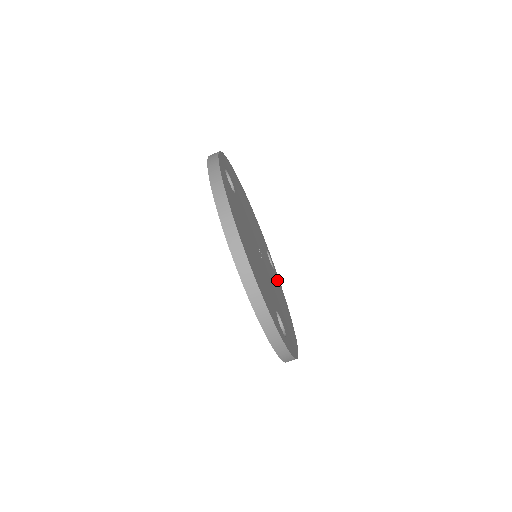
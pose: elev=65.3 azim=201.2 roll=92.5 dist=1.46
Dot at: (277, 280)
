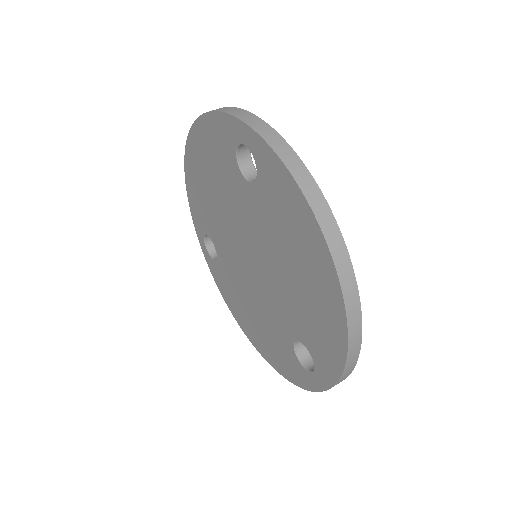
Dot at: occluded
